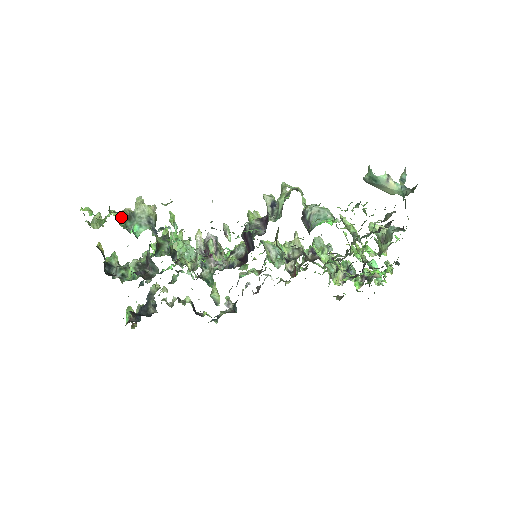
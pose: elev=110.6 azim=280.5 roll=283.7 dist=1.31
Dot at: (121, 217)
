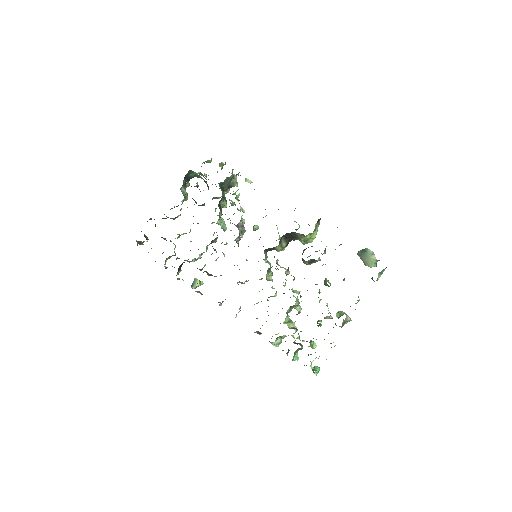
Dot at: occluded
